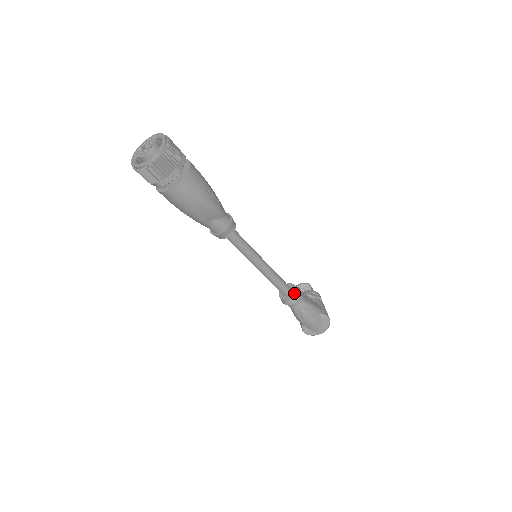
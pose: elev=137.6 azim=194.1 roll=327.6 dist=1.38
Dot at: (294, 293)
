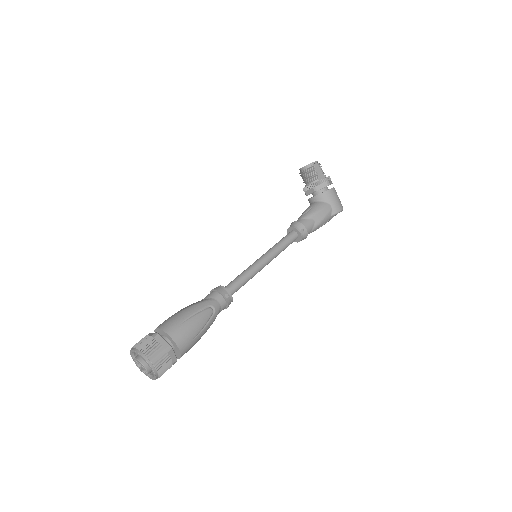
Dot at: (301, 239)
